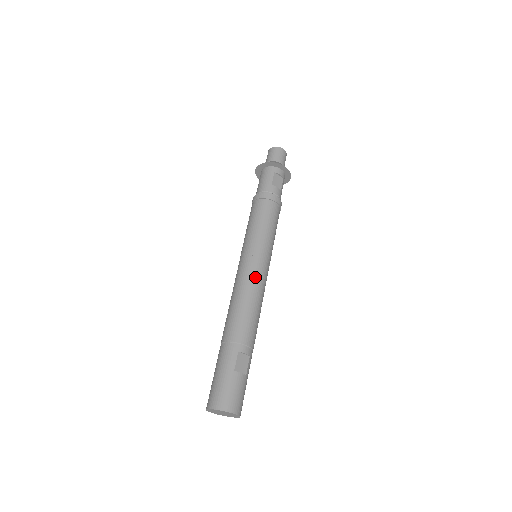
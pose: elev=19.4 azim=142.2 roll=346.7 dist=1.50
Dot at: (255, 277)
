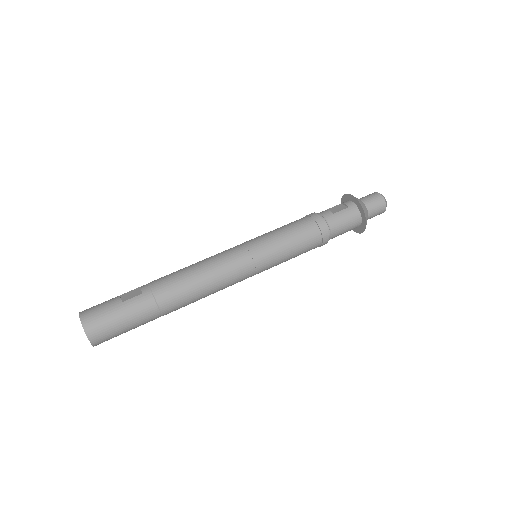
Dot at: (219, 253)
